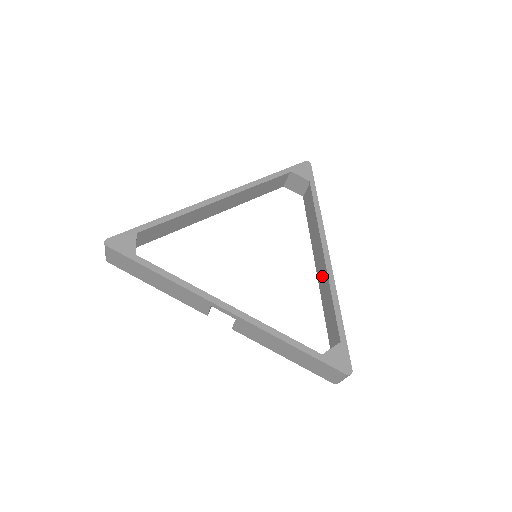
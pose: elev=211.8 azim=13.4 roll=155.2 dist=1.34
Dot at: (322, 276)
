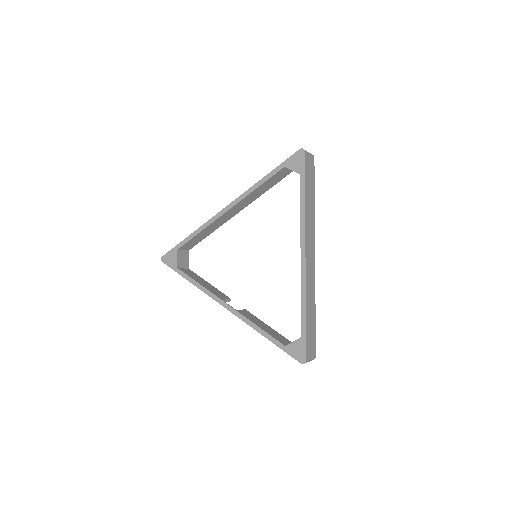
Dot at: occluded
